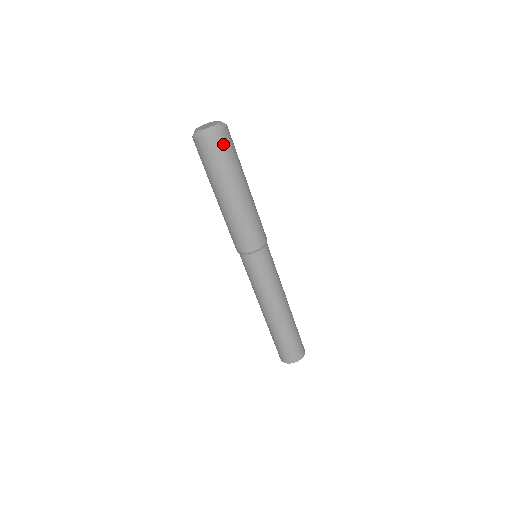
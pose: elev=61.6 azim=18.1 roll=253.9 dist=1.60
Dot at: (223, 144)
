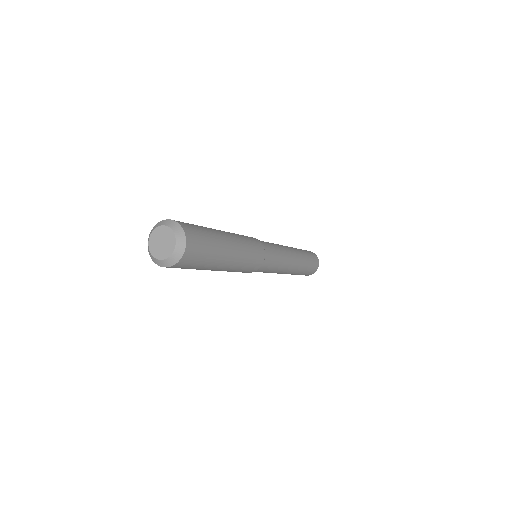
Dot at: (189, 262)
